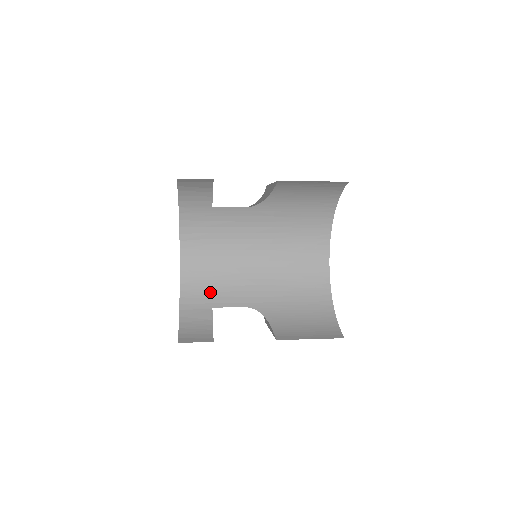
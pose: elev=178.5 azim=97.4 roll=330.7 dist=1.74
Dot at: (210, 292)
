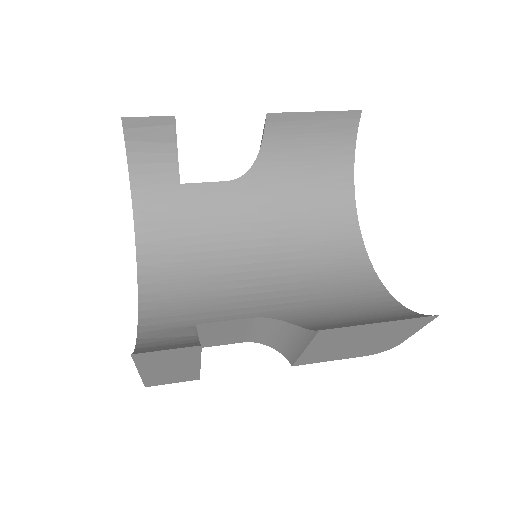
Dot at: (190, 308)
